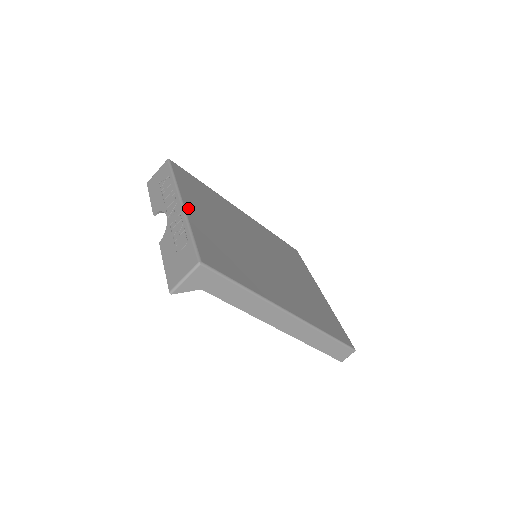
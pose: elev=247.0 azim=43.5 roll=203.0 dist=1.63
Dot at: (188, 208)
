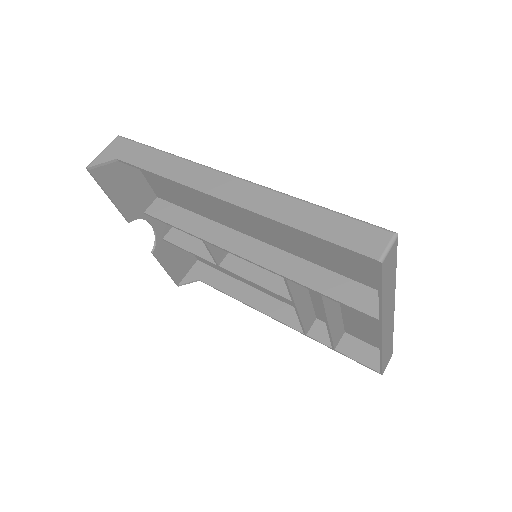
Dot at: occluded
